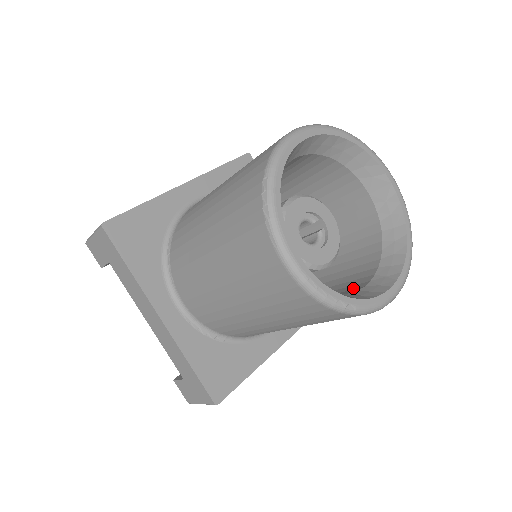
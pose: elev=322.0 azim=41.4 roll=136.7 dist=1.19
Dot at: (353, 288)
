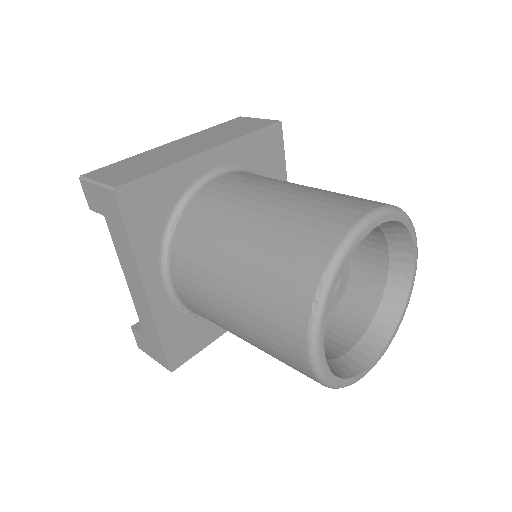
Dot at: (339, 341)
